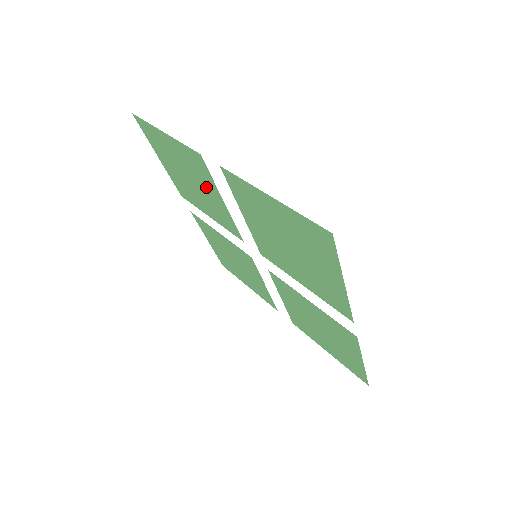
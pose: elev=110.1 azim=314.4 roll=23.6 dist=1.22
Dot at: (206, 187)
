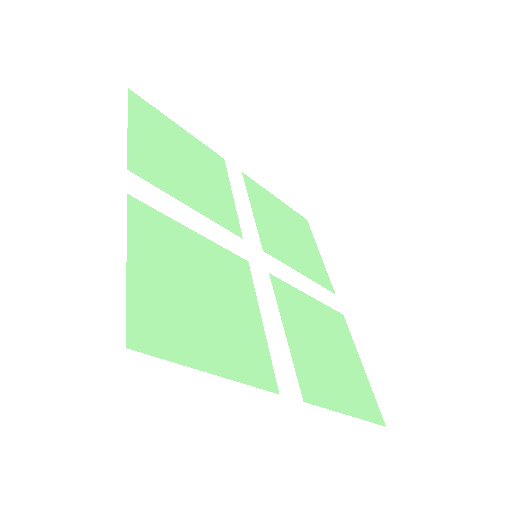
Dot at: (182, 183)
